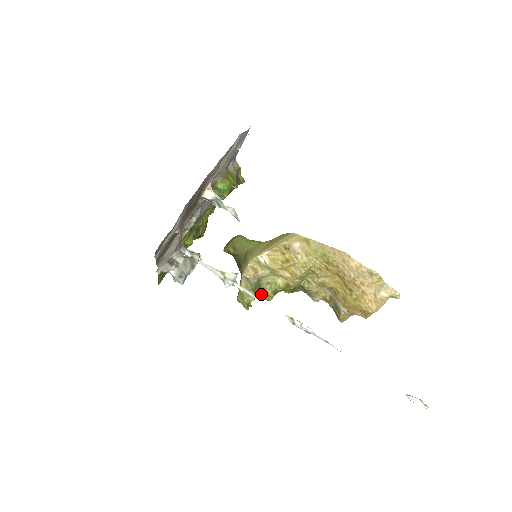
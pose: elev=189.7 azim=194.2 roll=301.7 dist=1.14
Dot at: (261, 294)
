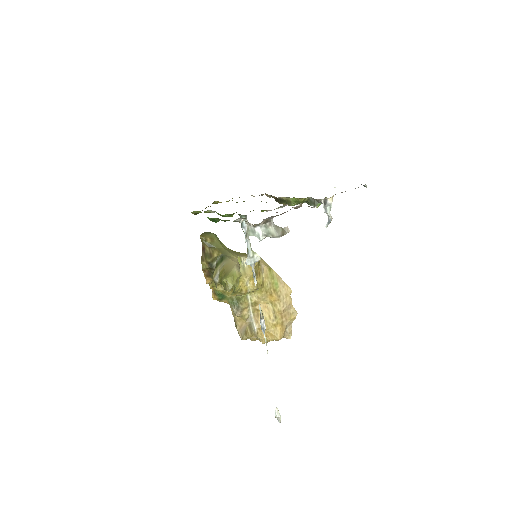
Dot at: occluded
